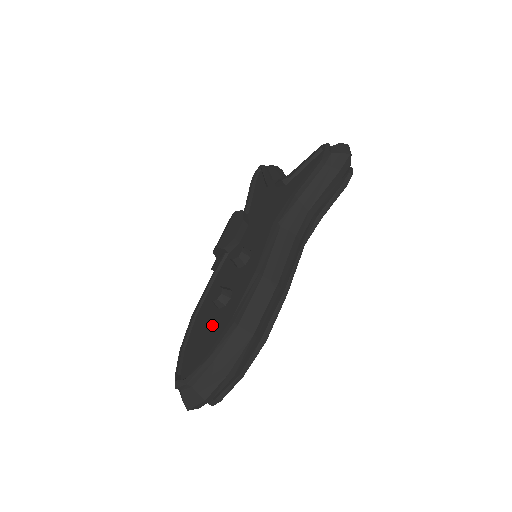
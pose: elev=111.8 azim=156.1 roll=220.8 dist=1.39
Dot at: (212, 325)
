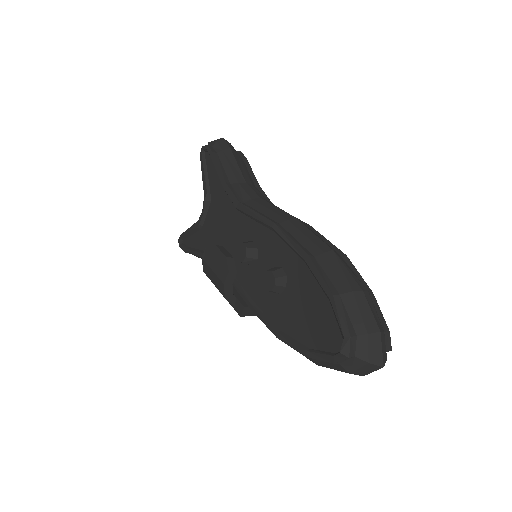
Dot at: (299, 297)
